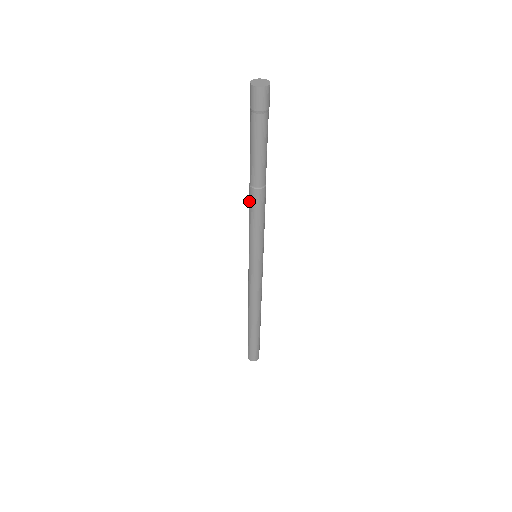
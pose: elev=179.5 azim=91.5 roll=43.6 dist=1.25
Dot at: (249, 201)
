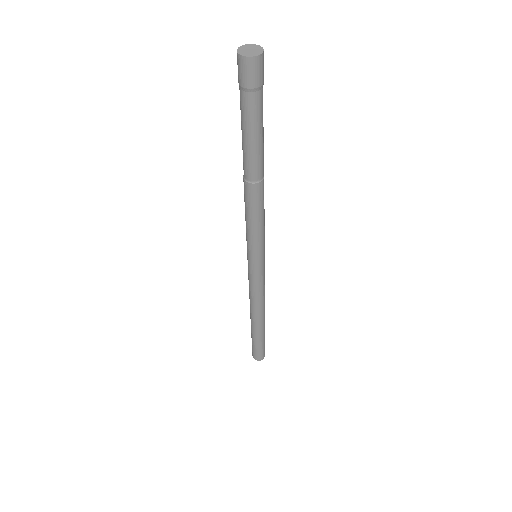
Dot at: (245, 198)
